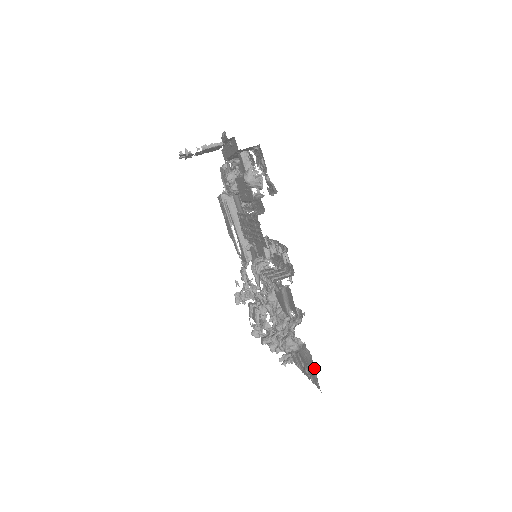
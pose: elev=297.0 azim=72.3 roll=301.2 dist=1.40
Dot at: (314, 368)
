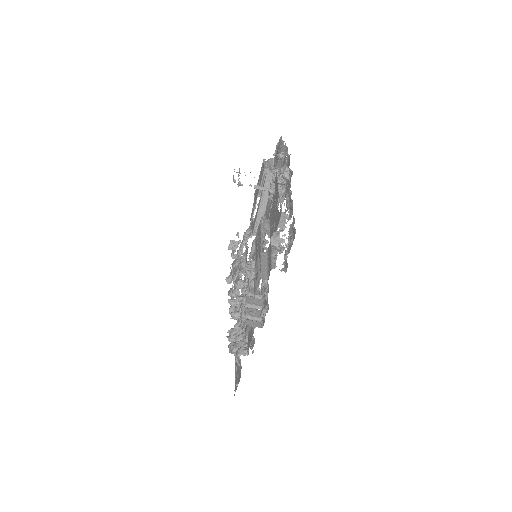
Dot at: occluded
